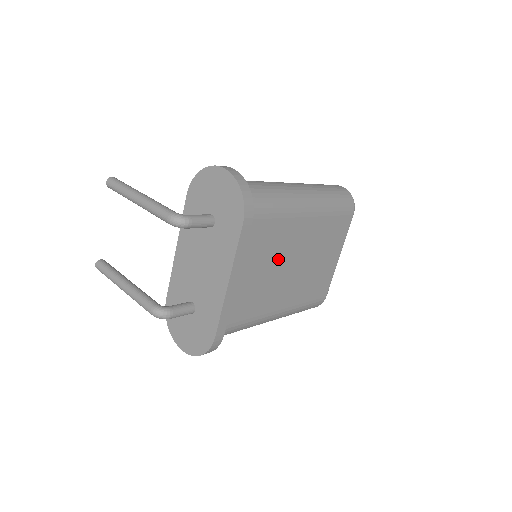
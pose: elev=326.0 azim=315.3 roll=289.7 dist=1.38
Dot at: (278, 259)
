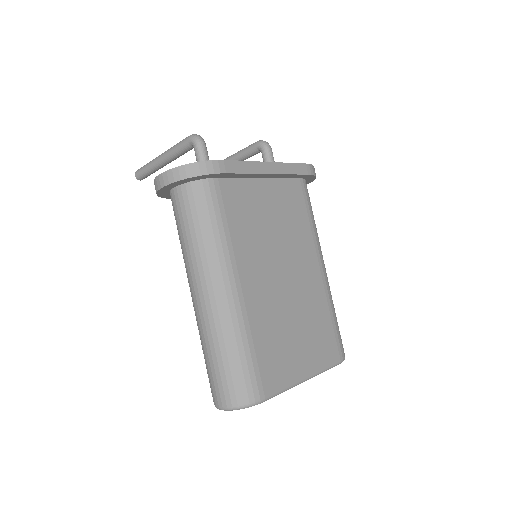
Dot at: (285, 247)
